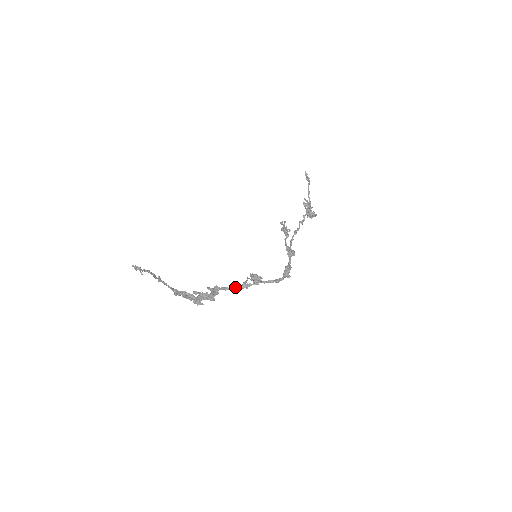
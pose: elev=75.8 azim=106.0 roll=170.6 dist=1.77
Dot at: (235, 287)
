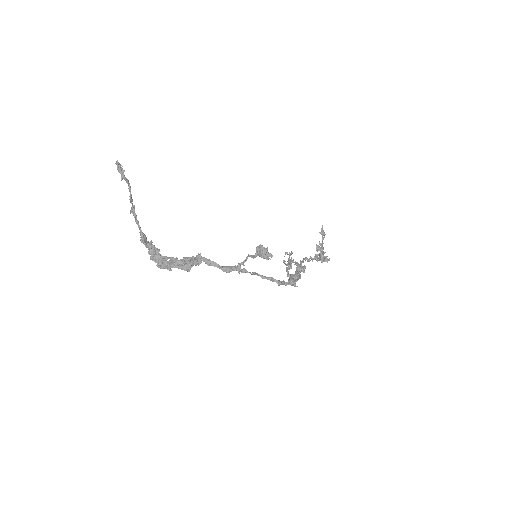
Dot at: occluded
